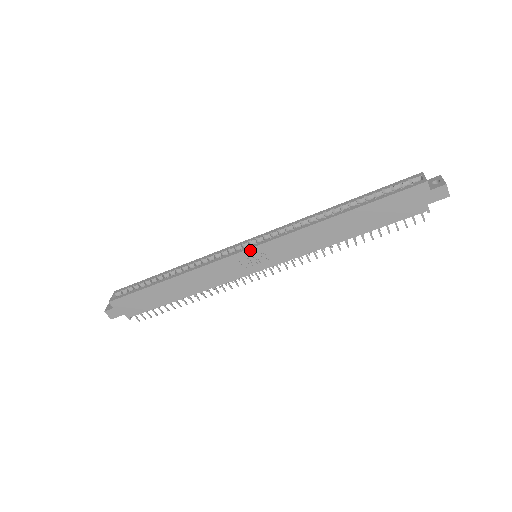
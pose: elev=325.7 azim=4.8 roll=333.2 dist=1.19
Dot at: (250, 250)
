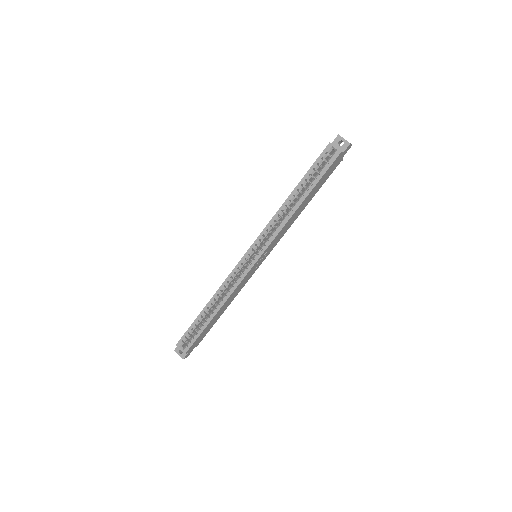
Dot at: (258, 260)
